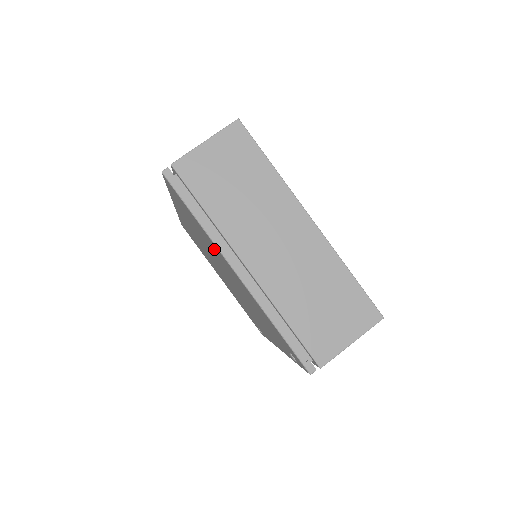
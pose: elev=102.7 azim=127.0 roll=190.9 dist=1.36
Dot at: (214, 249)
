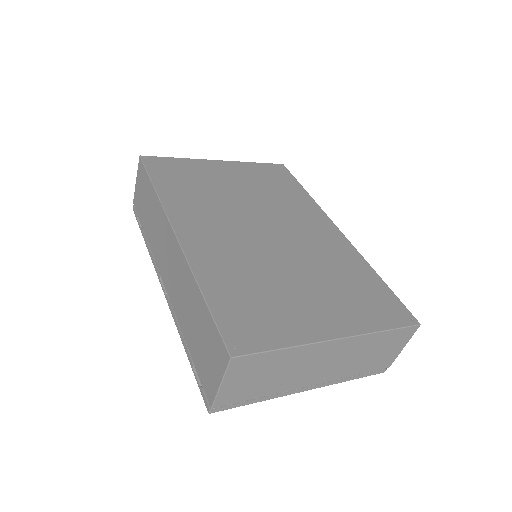
Dot at: occluded
